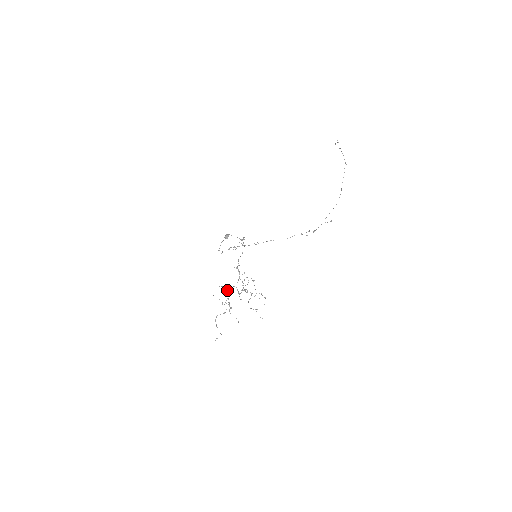
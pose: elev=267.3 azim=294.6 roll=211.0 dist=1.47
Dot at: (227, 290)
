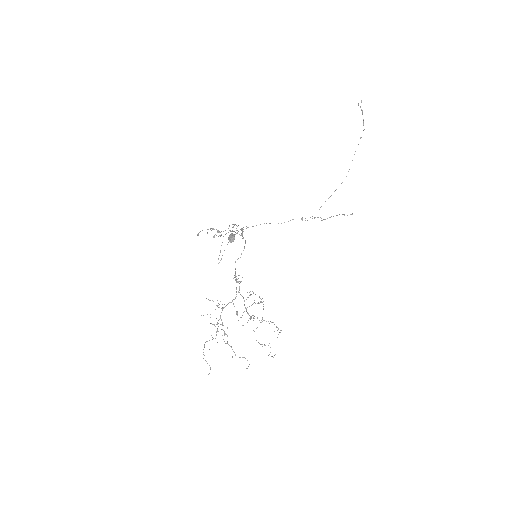
Dot at: occluded
